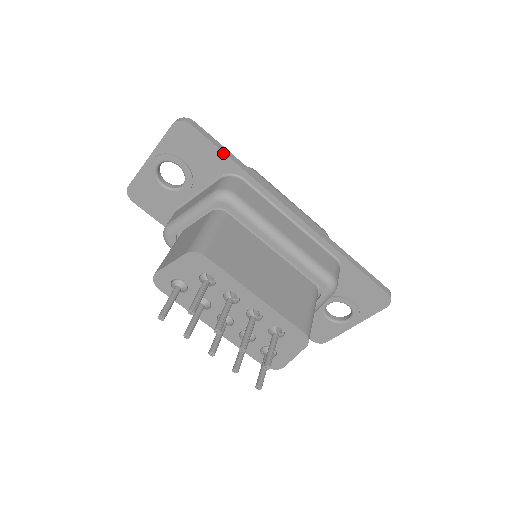
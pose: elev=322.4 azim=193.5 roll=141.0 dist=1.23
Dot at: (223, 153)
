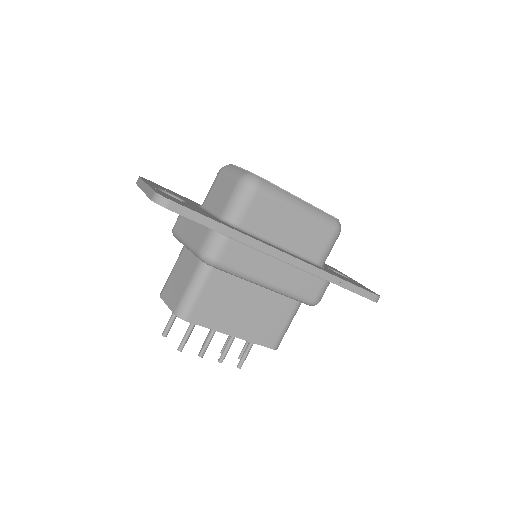
Dot at: occluded
